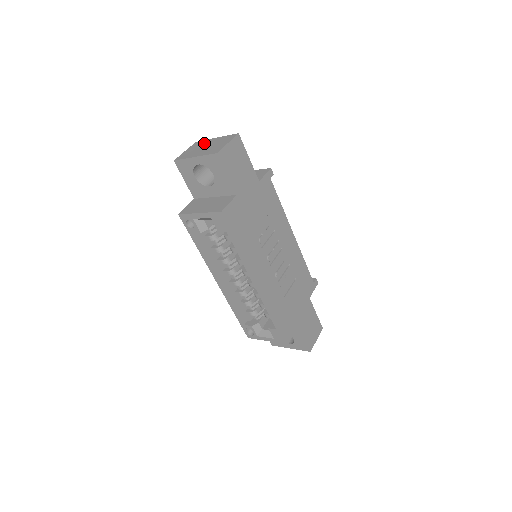
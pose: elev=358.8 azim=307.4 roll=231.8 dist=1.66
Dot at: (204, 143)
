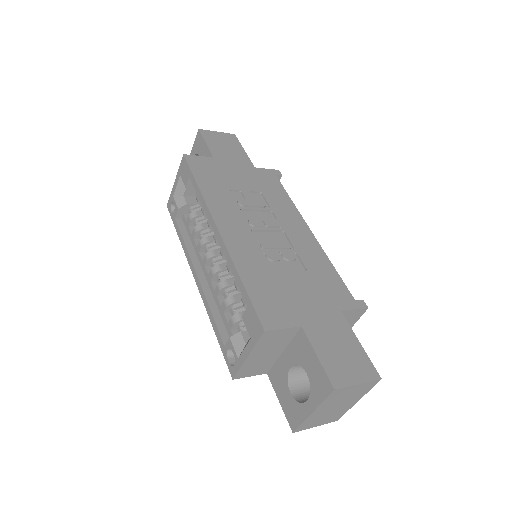
Dot at: occluded
